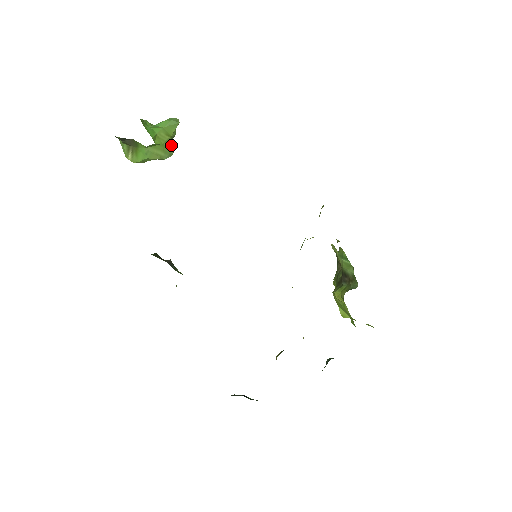
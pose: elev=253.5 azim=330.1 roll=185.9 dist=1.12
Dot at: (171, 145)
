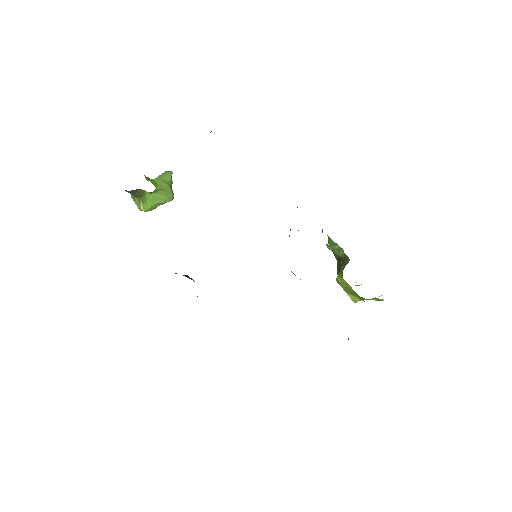
Dot at: (170, 190)
